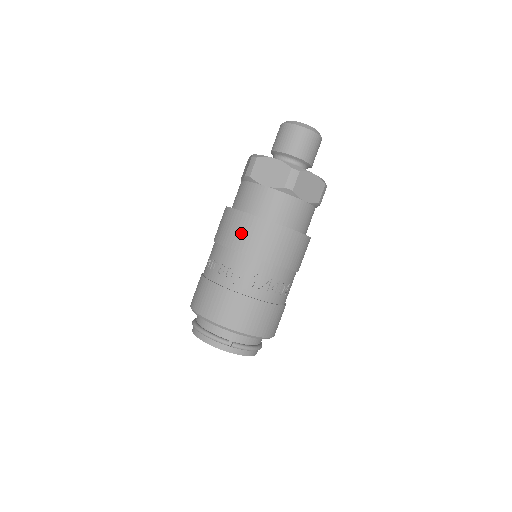
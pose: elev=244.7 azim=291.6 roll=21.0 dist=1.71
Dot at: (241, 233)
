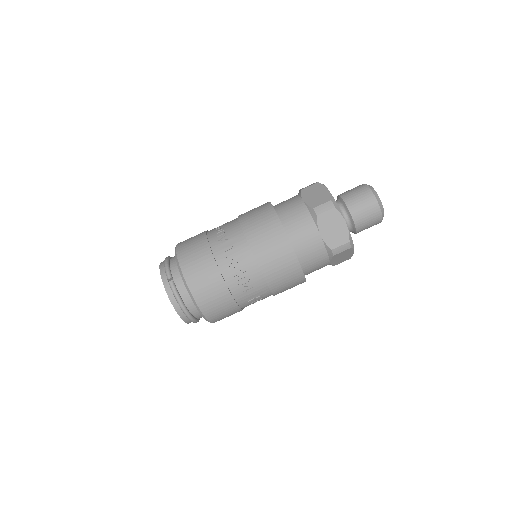
Dot at: (255, 214)
